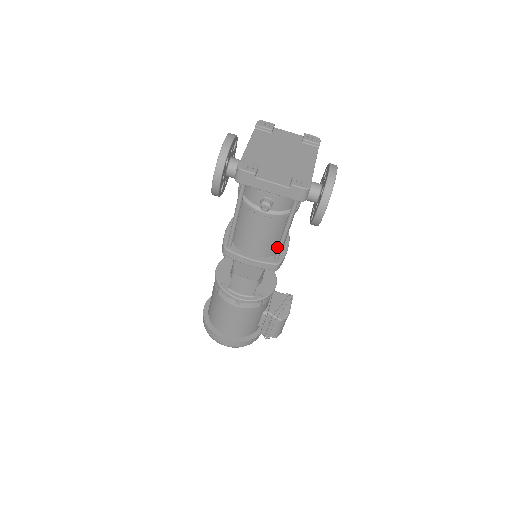
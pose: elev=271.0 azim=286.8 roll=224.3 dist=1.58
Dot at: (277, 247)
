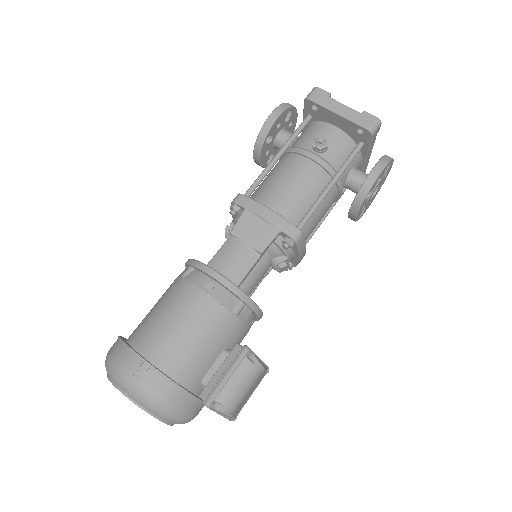
Dot at: occluded
